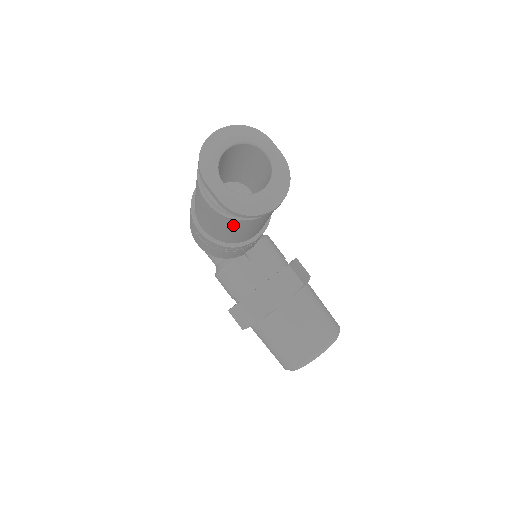
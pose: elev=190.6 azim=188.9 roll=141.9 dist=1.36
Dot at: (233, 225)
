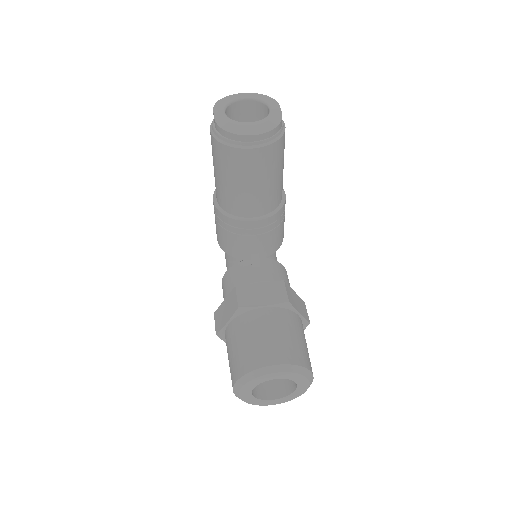
Dot at: (224, 160)
